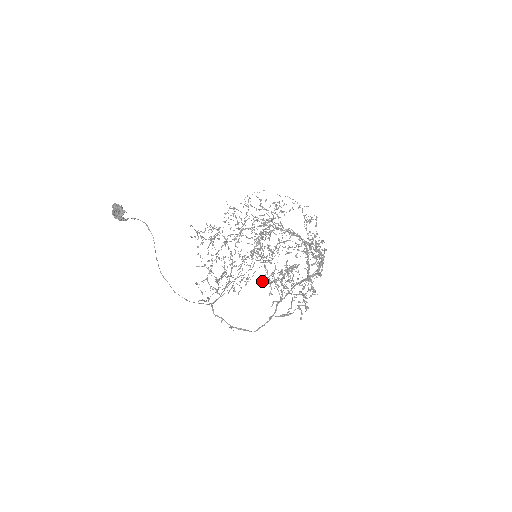
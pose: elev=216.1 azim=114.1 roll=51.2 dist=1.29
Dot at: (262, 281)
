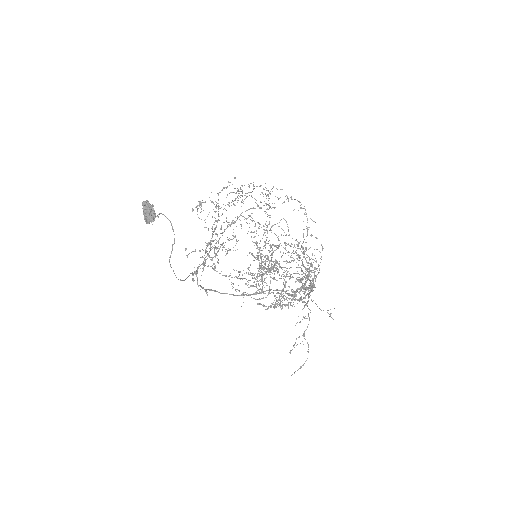
Dot at: (252, 275)
